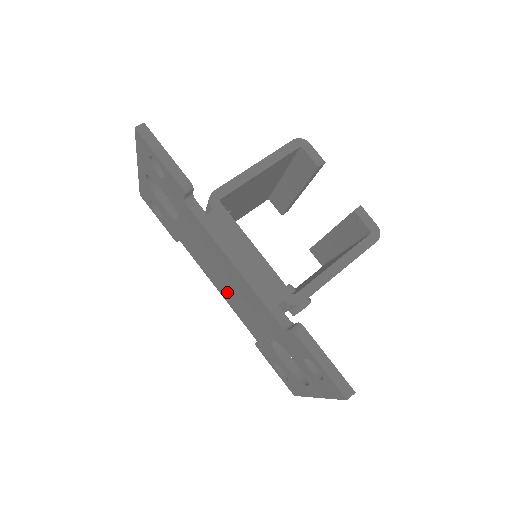
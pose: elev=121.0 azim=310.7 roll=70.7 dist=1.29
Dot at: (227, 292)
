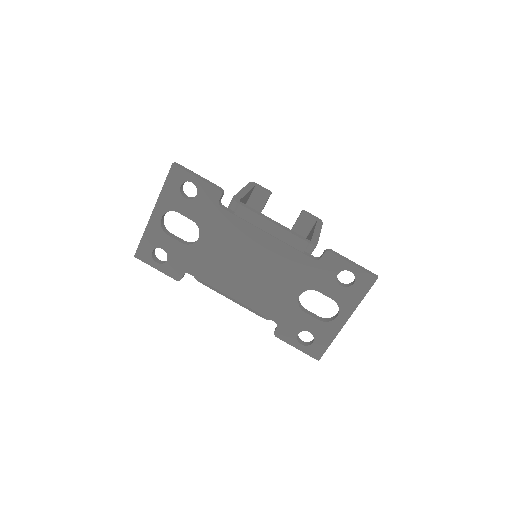
Dot at: (248, 285)
